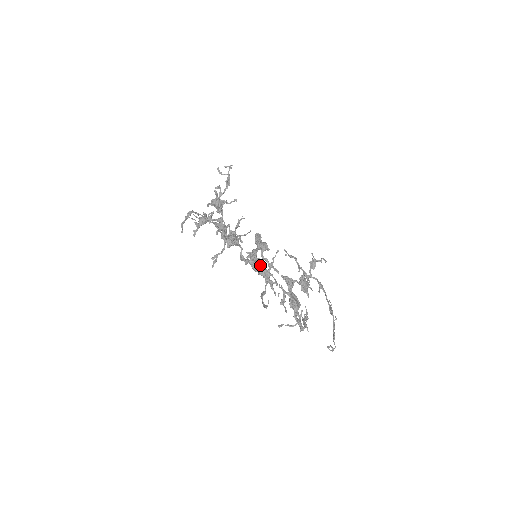
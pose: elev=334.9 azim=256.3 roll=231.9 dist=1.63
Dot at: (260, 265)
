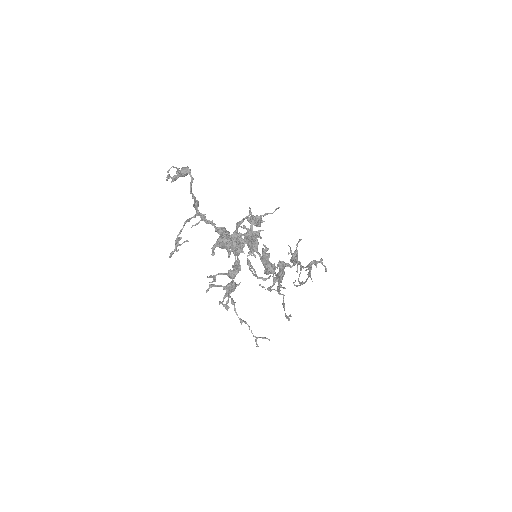
Dot at: occluded
